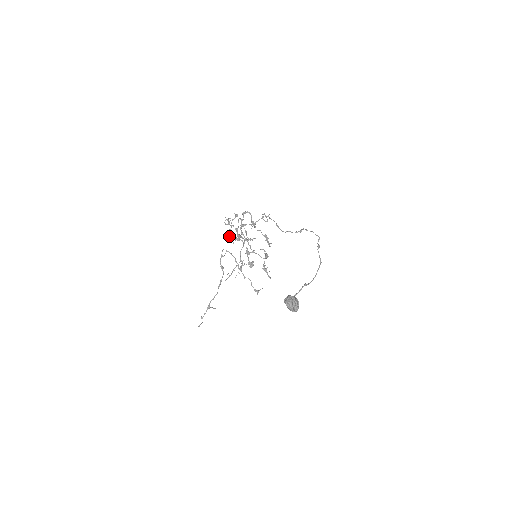
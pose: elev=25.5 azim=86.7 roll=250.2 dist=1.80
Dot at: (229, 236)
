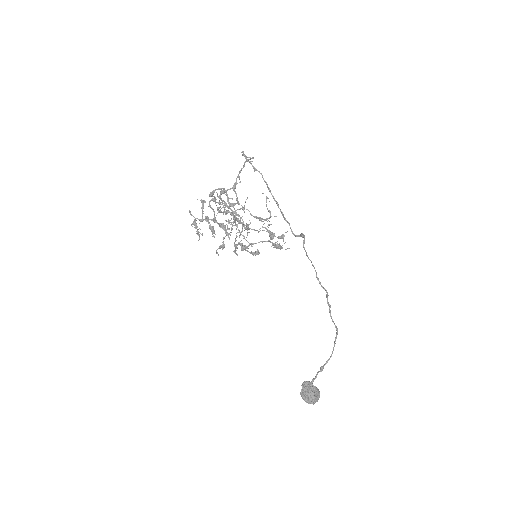
Dot at: occluded
